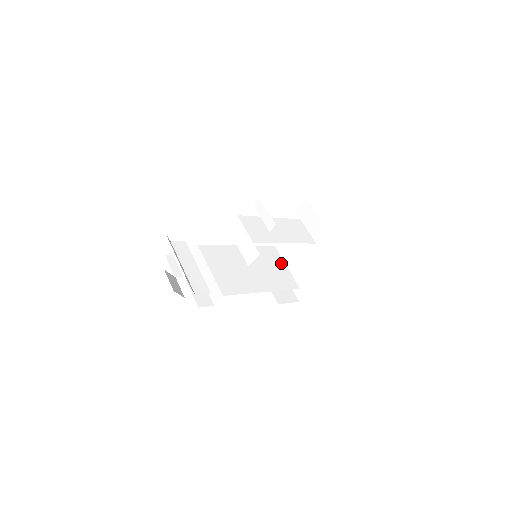
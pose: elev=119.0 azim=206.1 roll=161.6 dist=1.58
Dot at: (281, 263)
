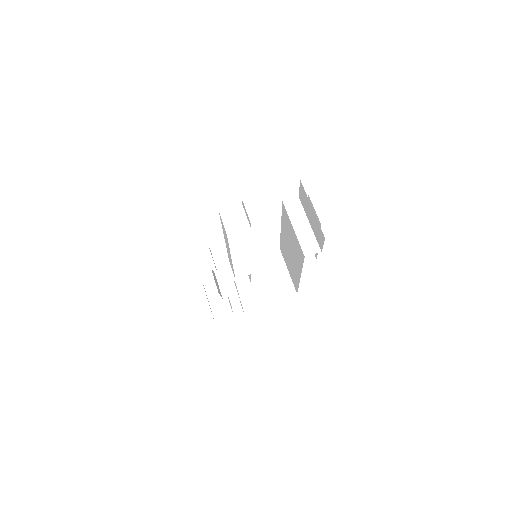
Dot at: occluded
